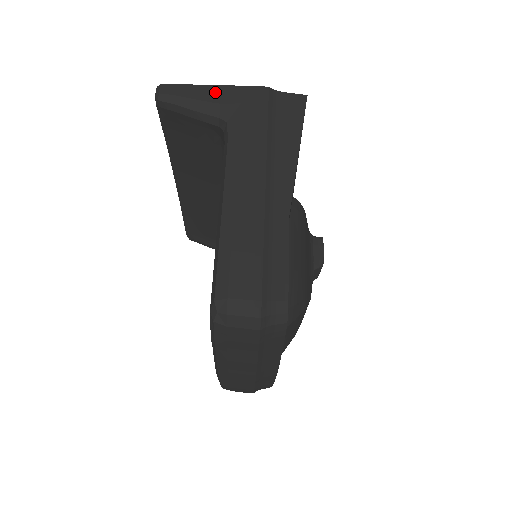
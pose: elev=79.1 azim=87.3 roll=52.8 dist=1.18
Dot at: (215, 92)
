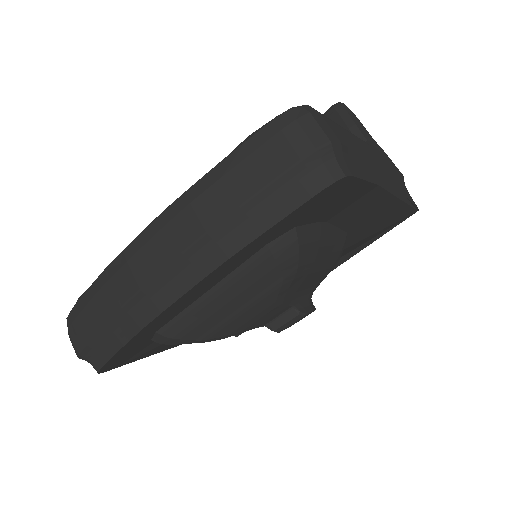
Dot at: (373, 139)
